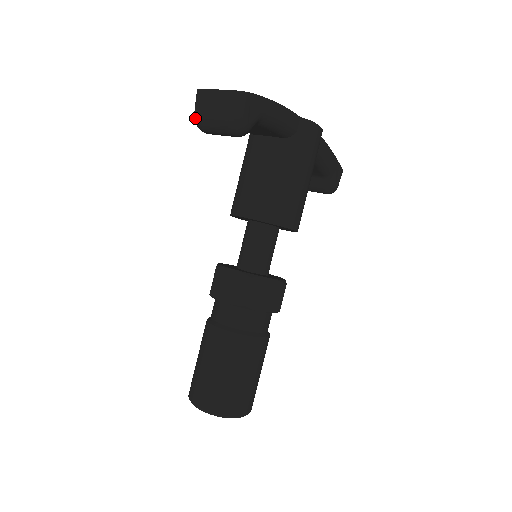
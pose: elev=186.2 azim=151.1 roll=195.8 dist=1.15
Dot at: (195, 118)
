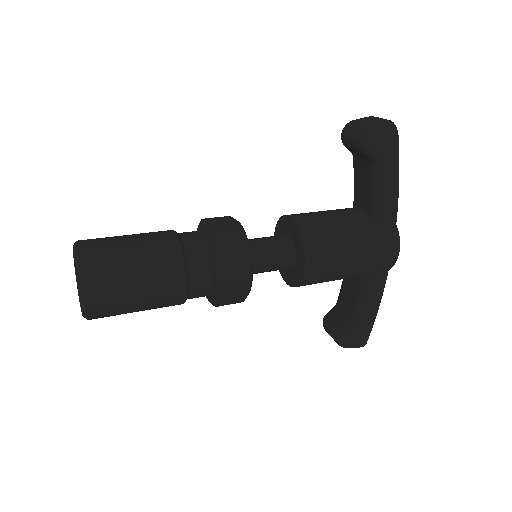
Dot at: (349, 122)
